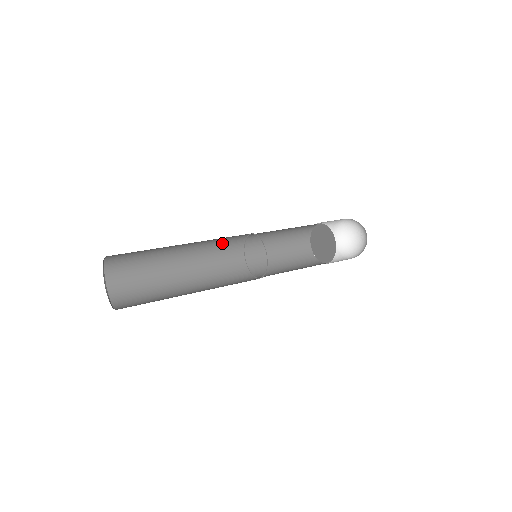
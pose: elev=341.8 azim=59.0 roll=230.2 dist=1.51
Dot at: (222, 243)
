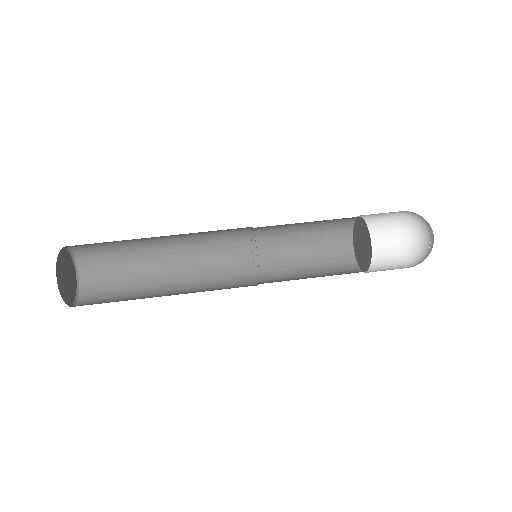
Dot at: (217, 231)
